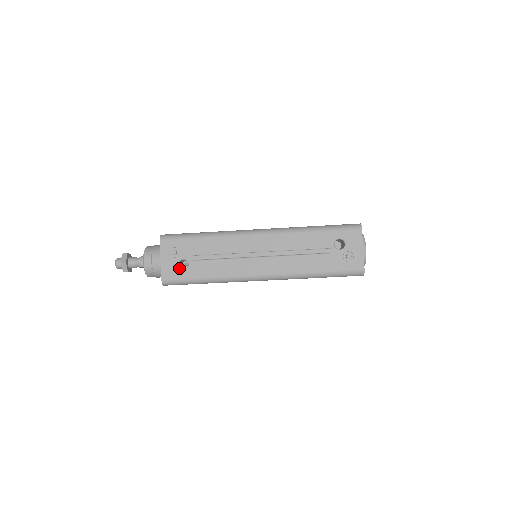
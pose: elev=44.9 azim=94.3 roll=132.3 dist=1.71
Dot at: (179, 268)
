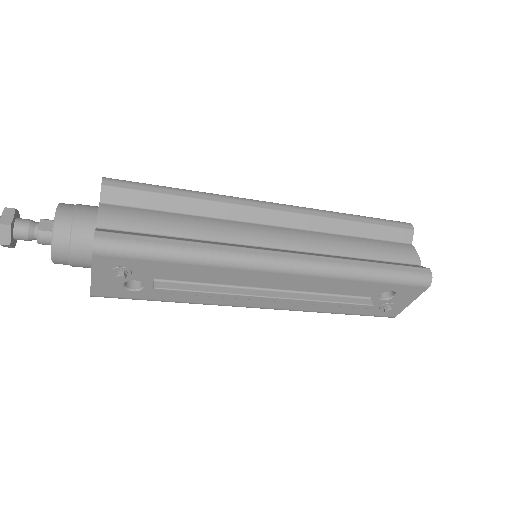
Dot at: (125, 288)
